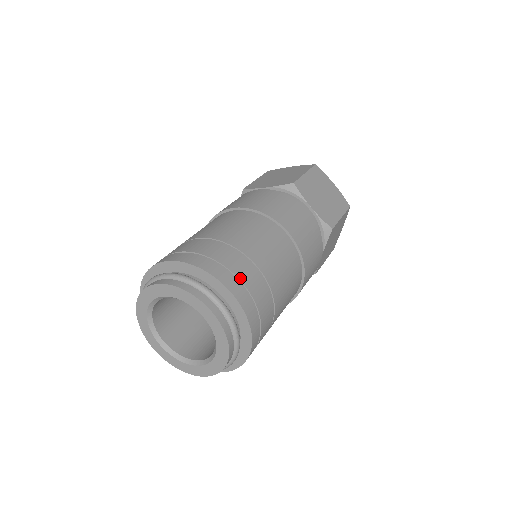
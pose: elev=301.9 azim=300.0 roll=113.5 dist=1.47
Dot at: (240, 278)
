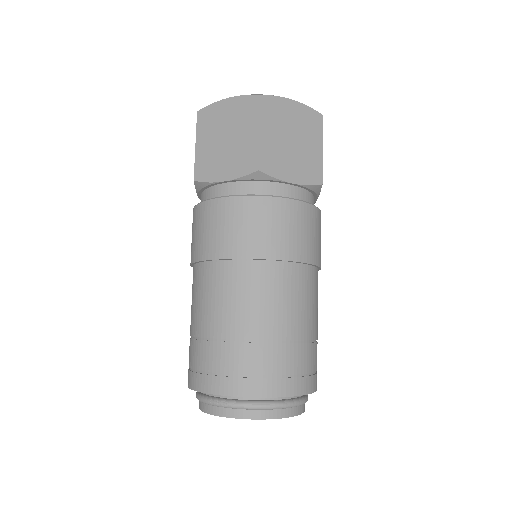
Dot at: (286, 373)
